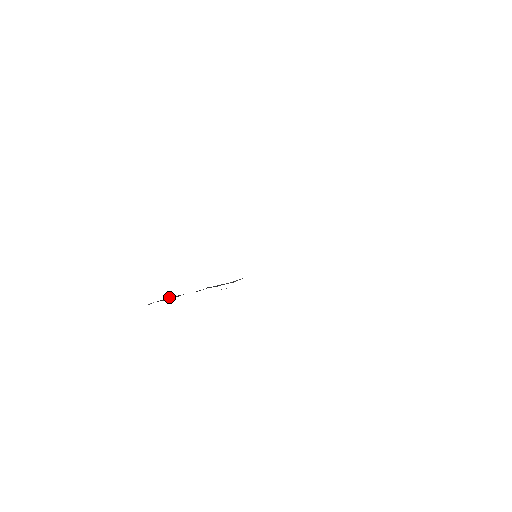
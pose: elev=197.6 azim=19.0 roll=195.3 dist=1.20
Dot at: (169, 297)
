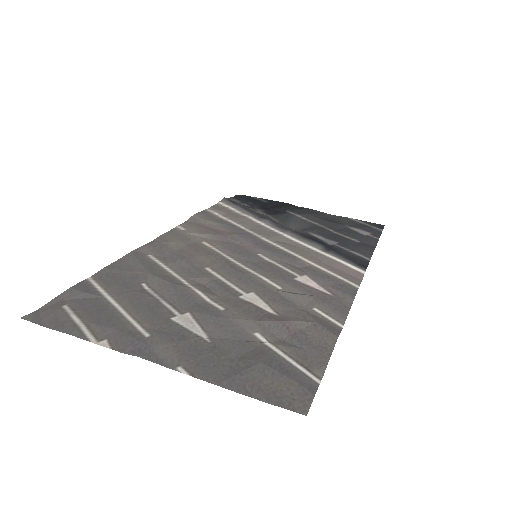
Dot at: (249, 201)
